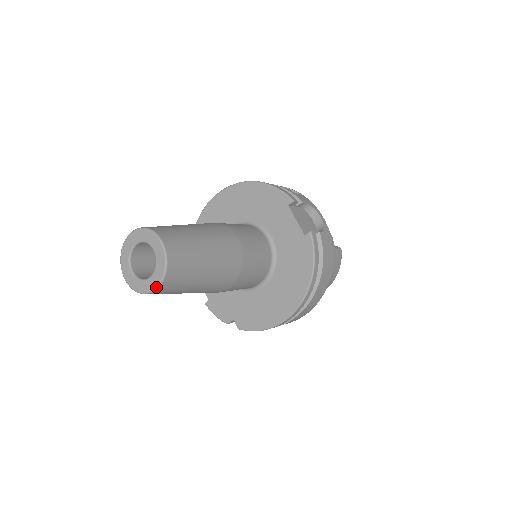
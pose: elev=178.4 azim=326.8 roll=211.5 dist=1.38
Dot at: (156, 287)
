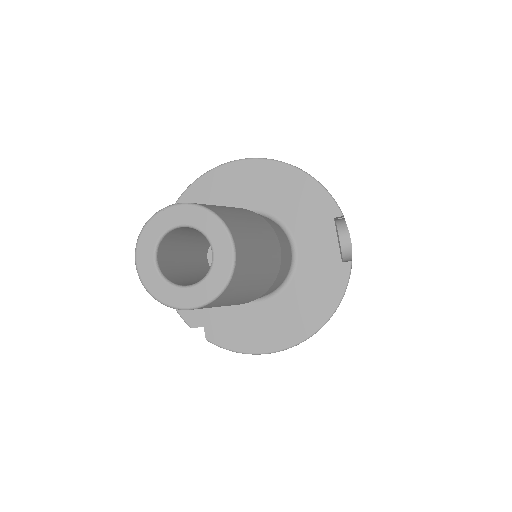
Dot at: (197, 306)
